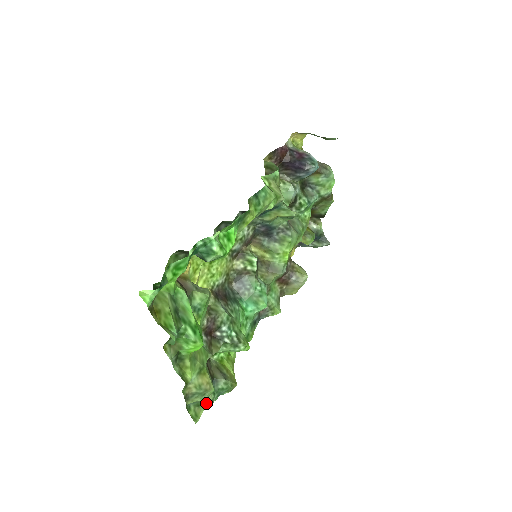
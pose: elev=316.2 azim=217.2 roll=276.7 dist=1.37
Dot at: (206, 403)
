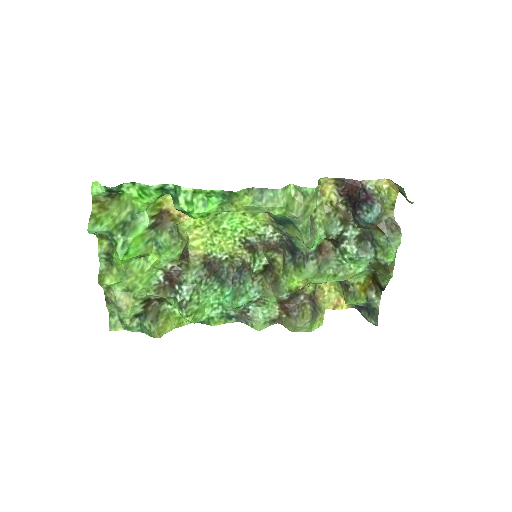
Dot at: (126, 324)
